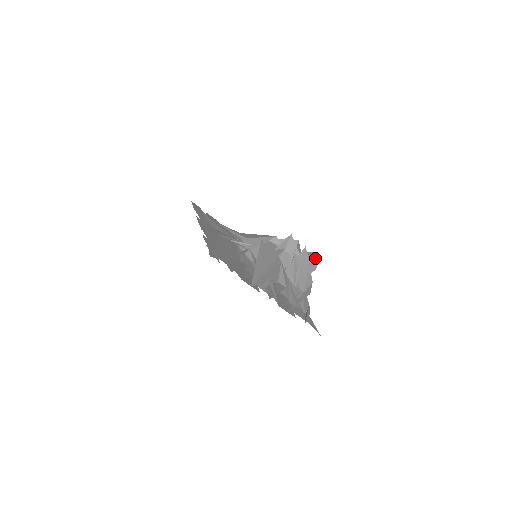
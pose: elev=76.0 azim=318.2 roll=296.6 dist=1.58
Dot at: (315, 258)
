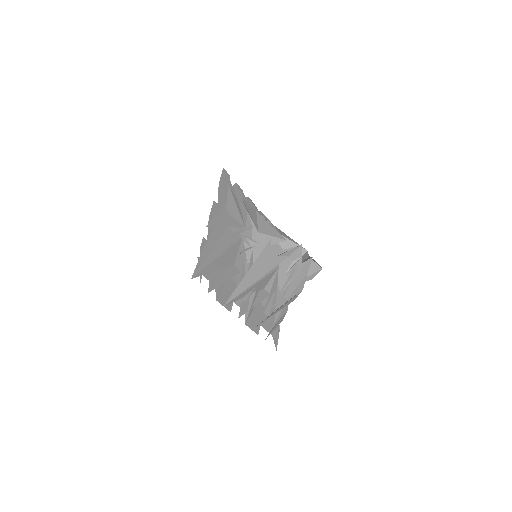
Dot at: (318, 267)
